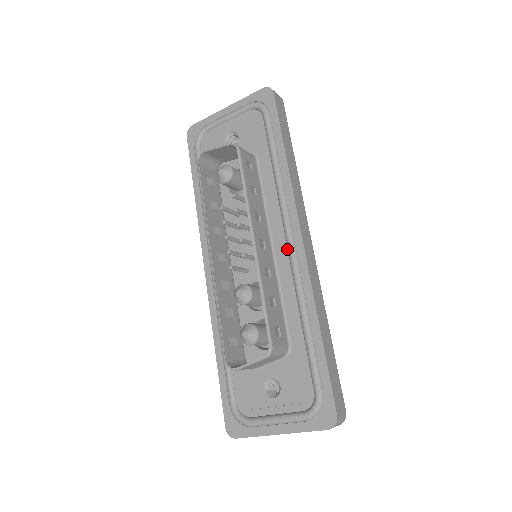
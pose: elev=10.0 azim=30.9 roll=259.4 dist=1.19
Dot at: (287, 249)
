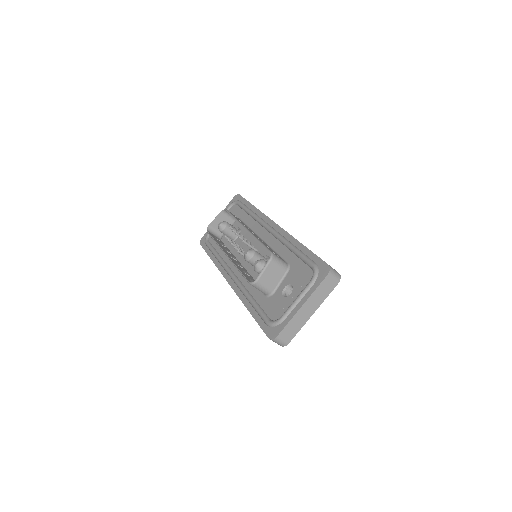
Dot at: (269, 233)
